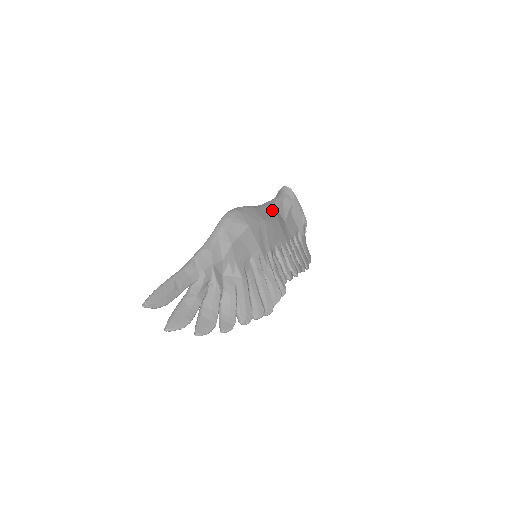
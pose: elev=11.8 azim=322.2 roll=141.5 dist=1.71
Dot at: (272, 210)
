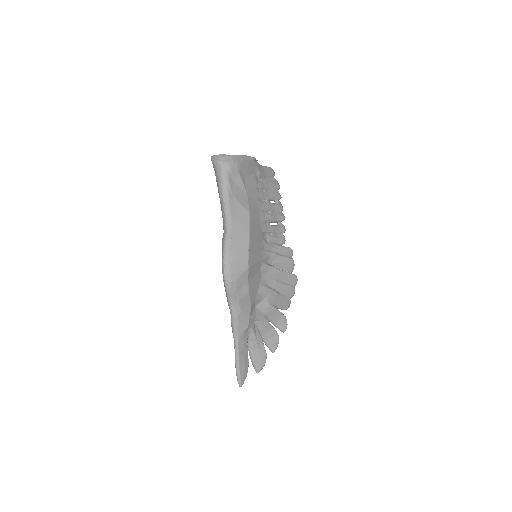
Dot at: (236, 208)
